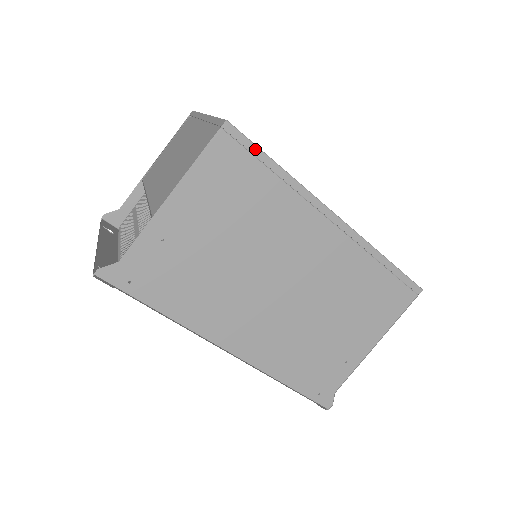
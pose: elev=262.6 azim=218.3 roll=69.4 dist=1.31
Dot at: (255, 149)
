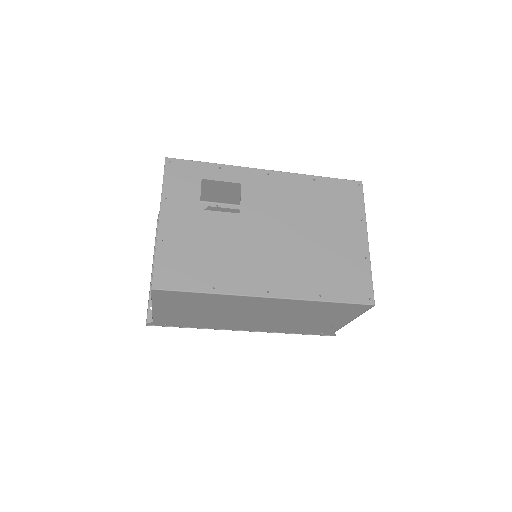
Dot at: (181, 292)
